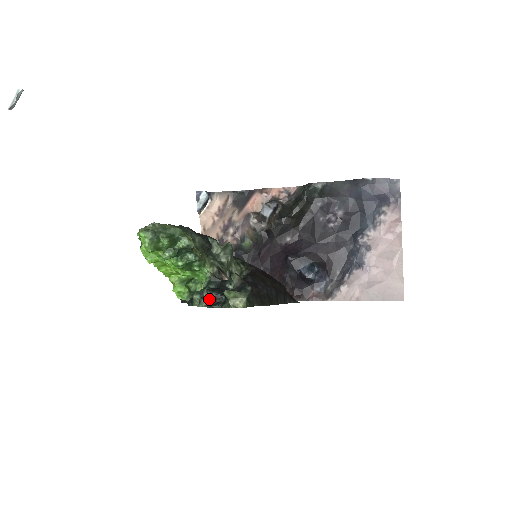
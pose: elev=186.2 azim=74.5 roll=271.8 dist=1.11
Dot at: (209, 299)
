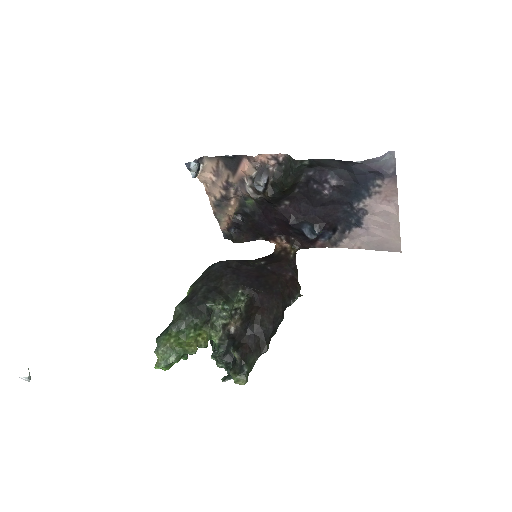
Dot at: (222, 363)
